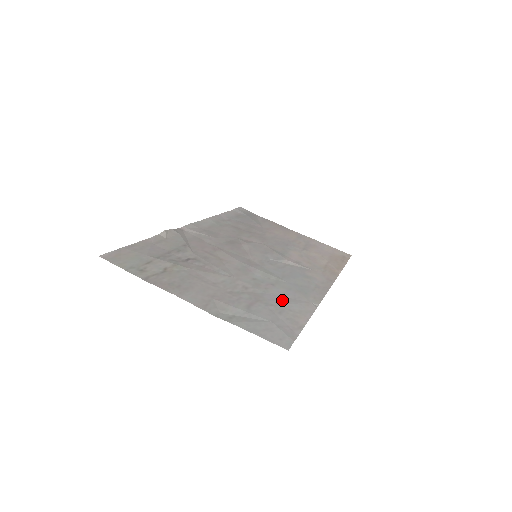
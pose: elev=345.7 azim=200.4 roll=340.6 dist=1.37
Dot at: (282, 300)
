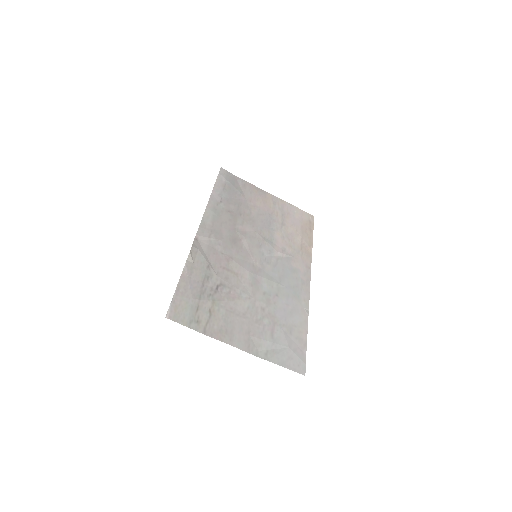
Dot at: (288, 315)
